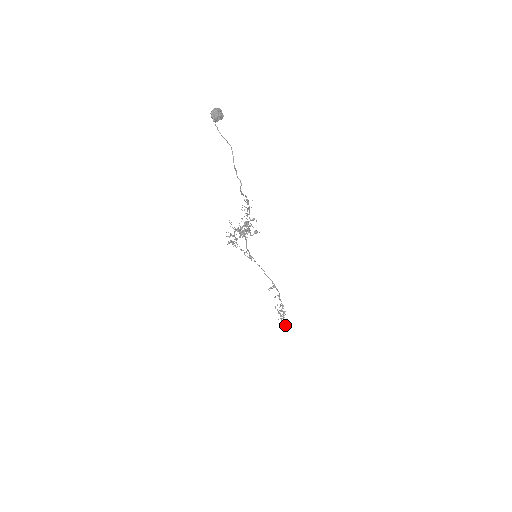
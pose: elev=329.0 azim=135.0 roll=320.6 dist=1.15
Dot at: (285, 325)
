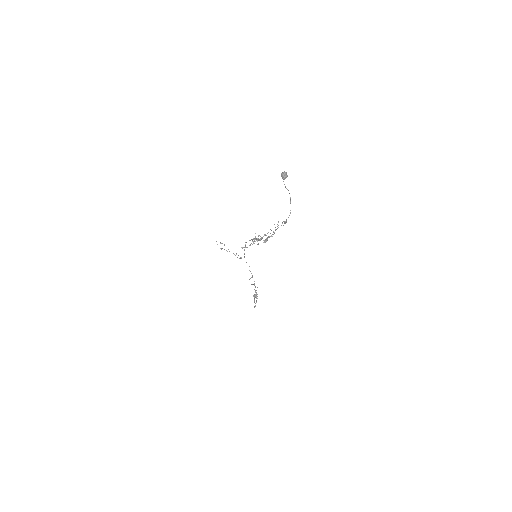
Dot at: occluded
